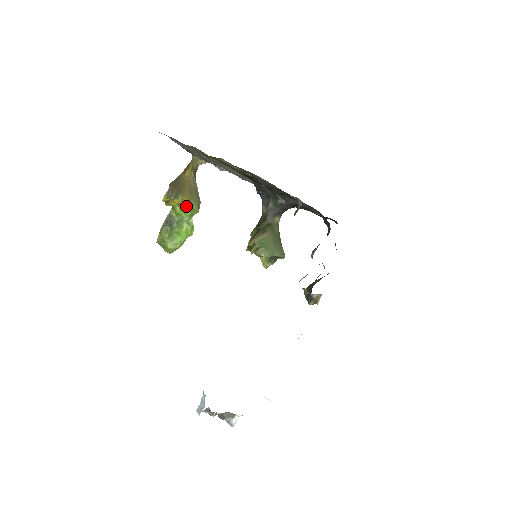
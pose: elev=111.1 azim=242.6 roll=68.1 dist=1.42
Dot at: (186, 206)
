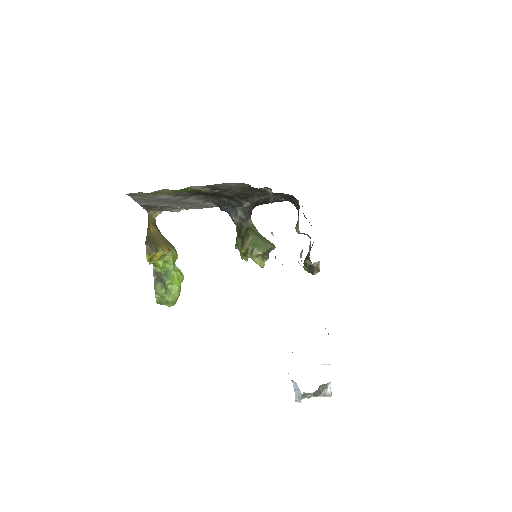
Dot at: (166, 256)
